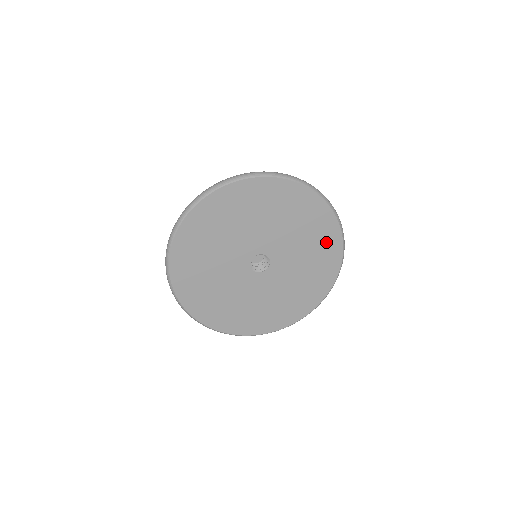
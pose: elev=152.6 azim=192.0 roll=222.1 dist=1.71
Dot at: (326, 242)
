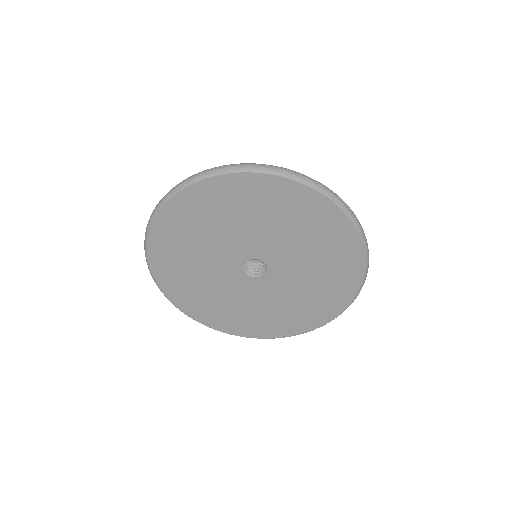
Dot at: (326, 226)
